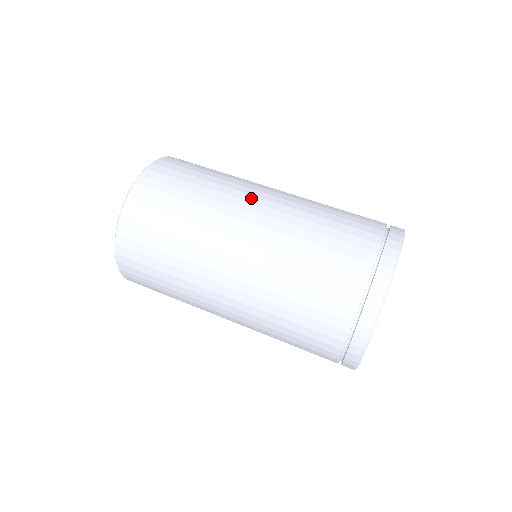
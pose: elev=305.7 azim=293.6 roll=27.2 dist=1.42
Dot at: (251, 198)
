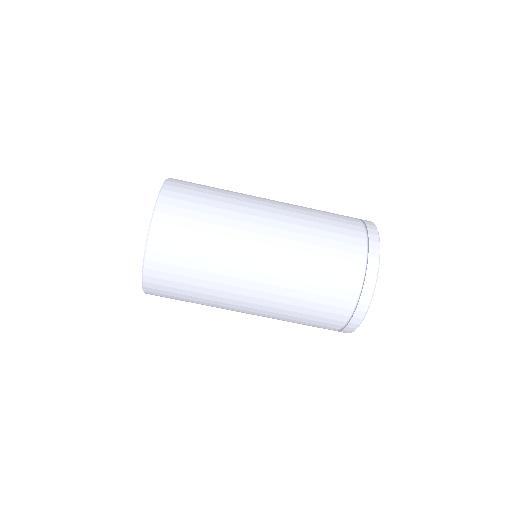
Dot at: (259, 213)
